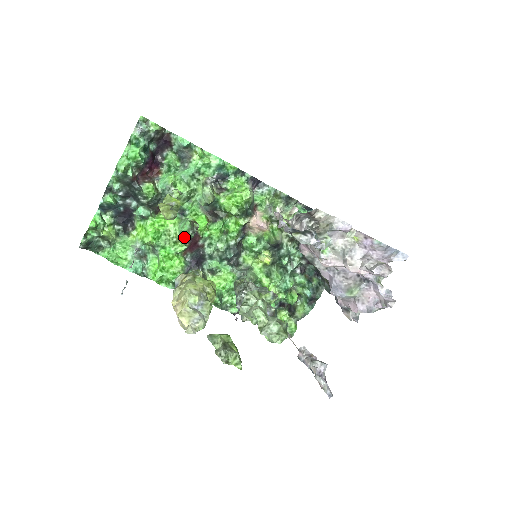
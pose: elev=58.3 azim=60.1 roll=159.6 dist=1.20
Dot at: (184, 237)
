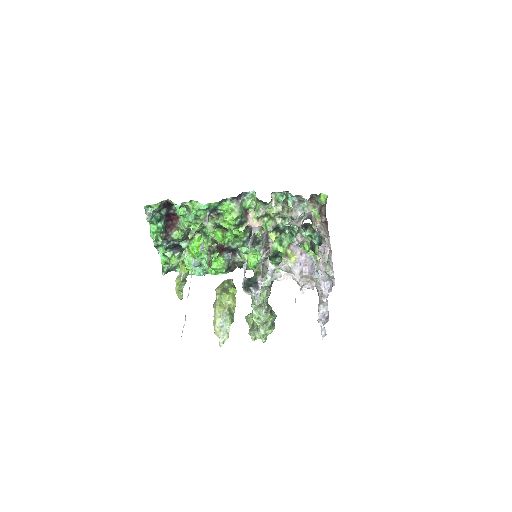
Dot at: occluded
